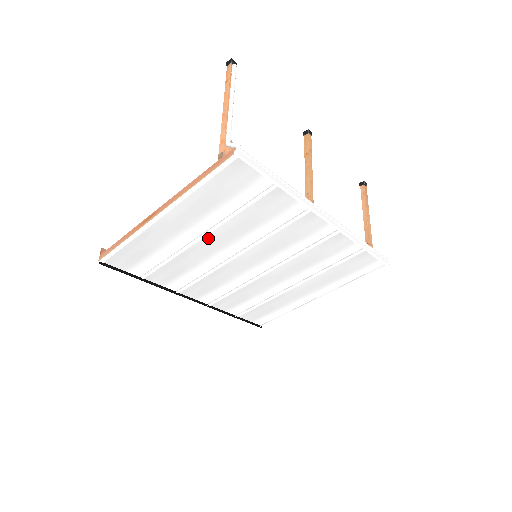
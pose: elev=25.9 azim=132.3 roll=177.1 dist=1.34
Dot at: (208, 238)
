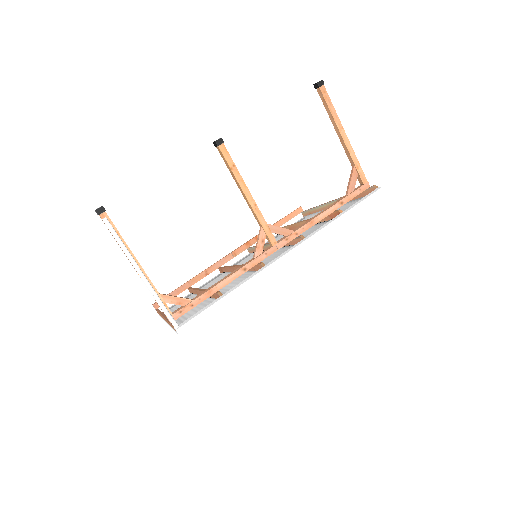
Dot at: occluded
